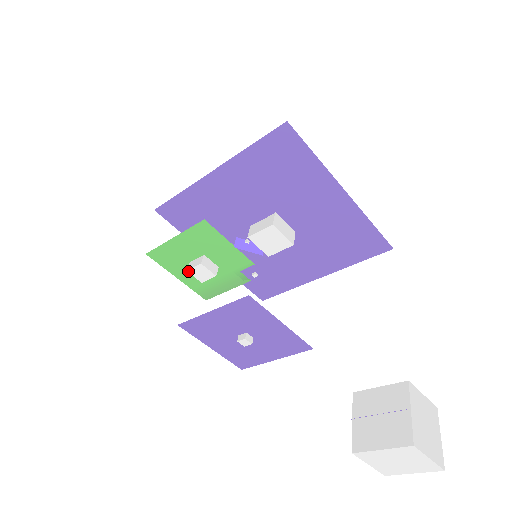
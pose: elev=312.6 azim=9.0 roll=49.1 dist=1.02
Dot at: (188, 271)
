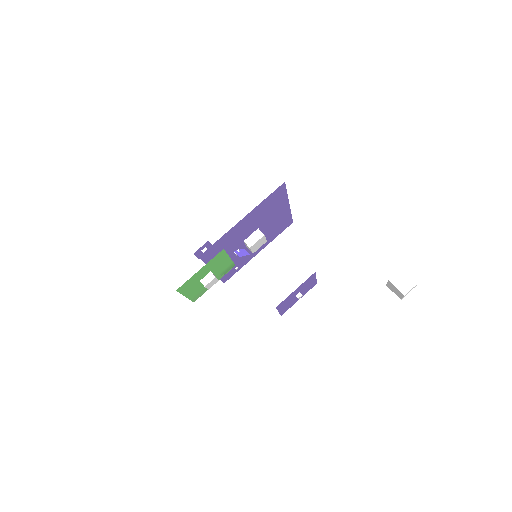
Dot at: (205, 286)
